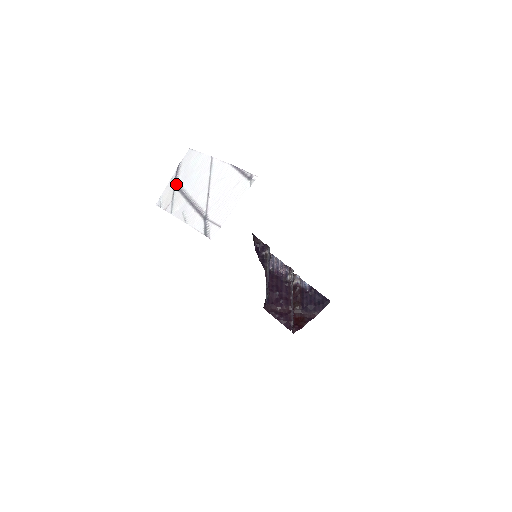
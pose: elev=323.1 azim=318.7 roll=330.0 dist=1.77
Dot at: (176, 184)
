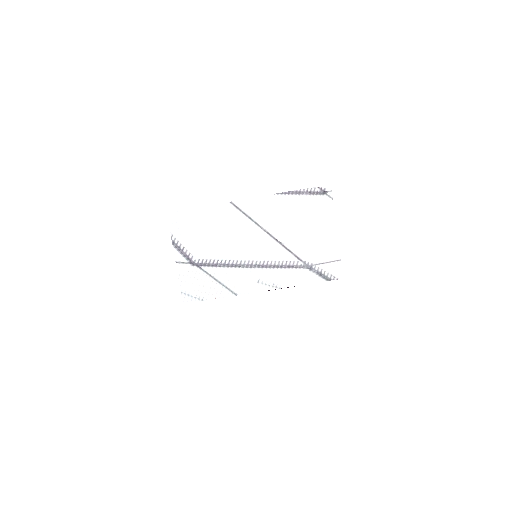
Dot at: (200, 263)
